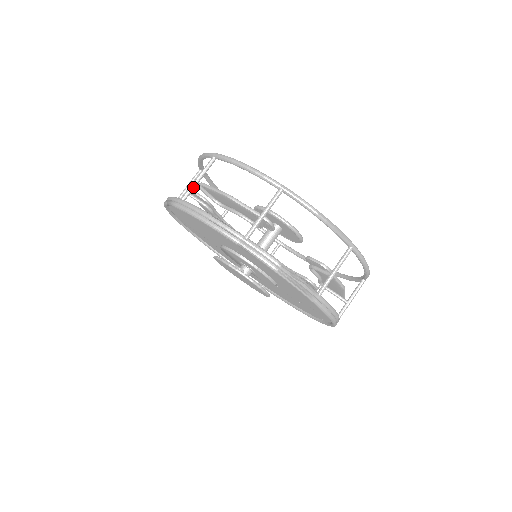
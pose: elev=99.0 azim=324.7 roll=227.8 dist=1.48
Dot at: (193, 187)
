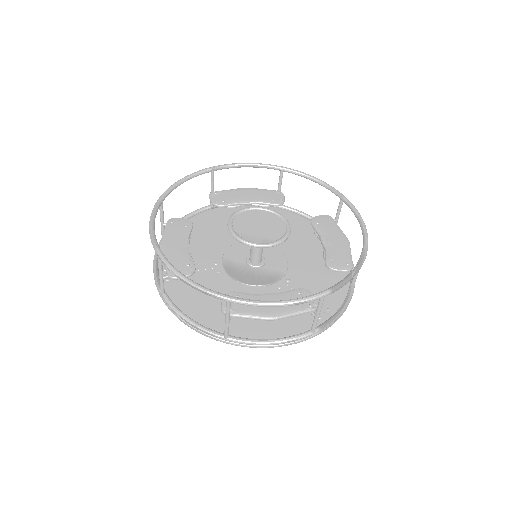
Dot at: (162, 228)
